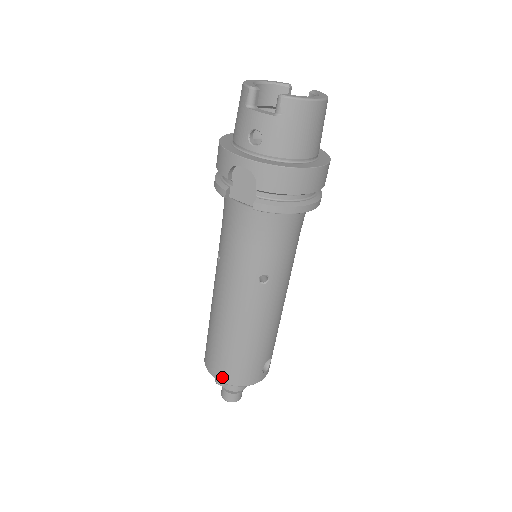
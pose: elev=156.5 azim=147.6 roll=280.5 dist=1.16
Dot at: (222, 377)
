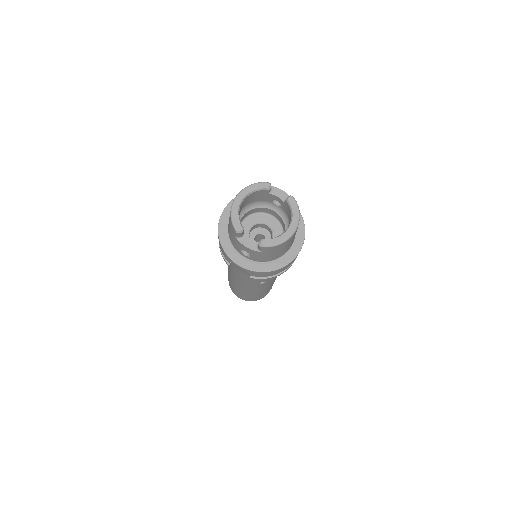
Dot at: (242, 299)
